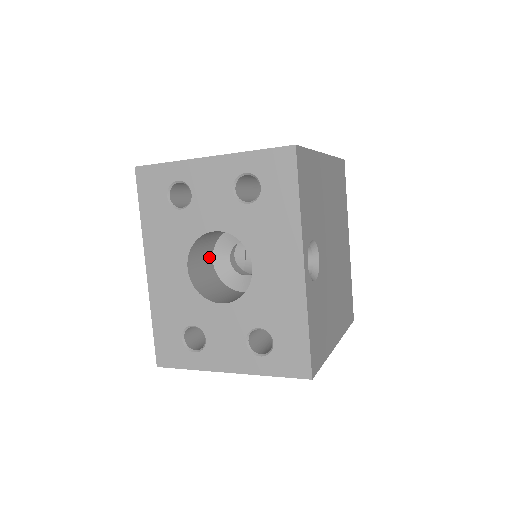
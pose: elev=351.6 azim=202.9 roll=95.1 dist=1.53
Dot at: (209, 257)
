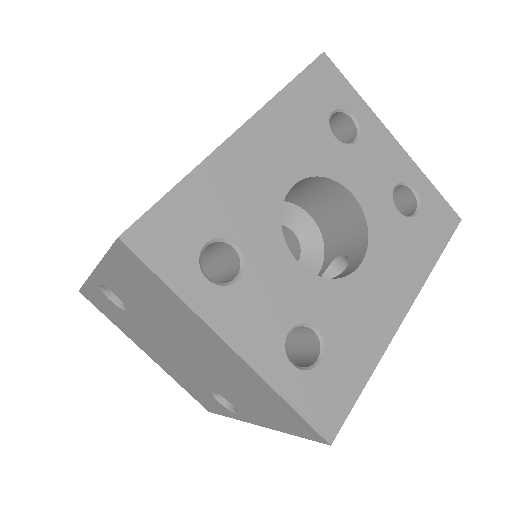
Dot at: occluded
